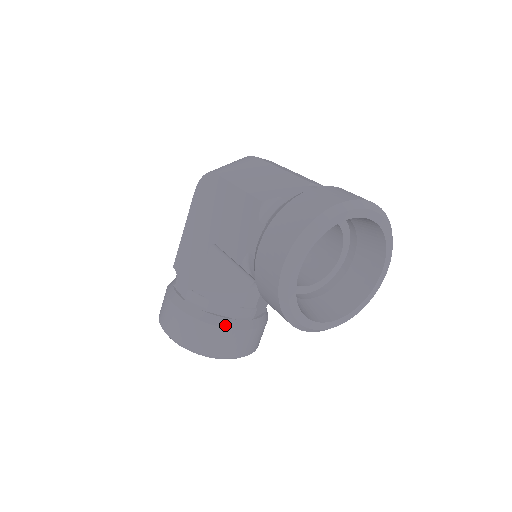
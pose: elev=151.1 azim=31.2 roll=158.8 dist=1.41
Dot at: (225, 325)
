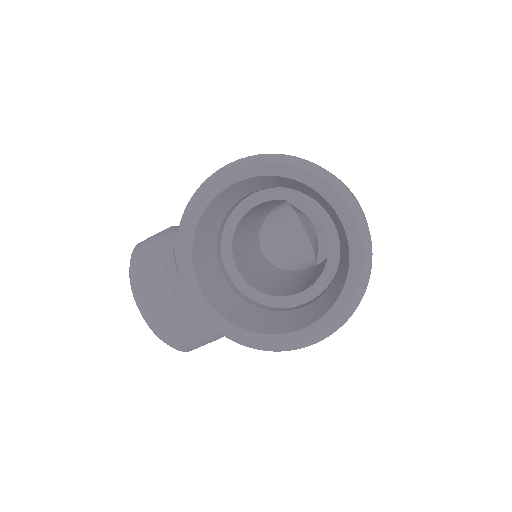
Dot at: (168, 269)
